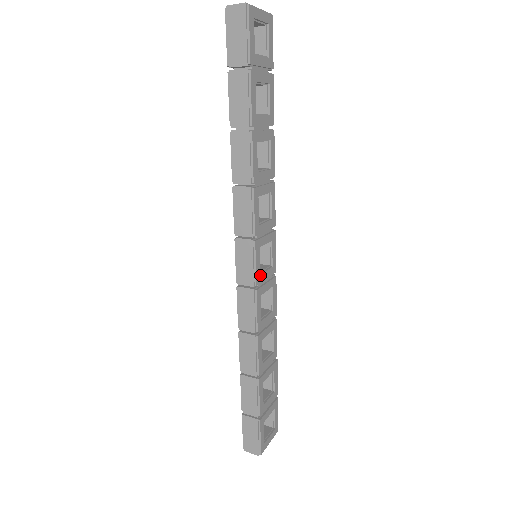
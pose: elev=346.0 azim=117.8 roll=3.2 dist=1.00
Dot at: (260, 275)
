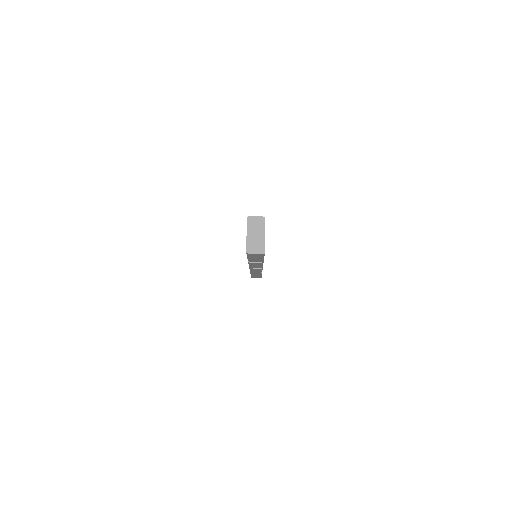
Dot at: occluded
